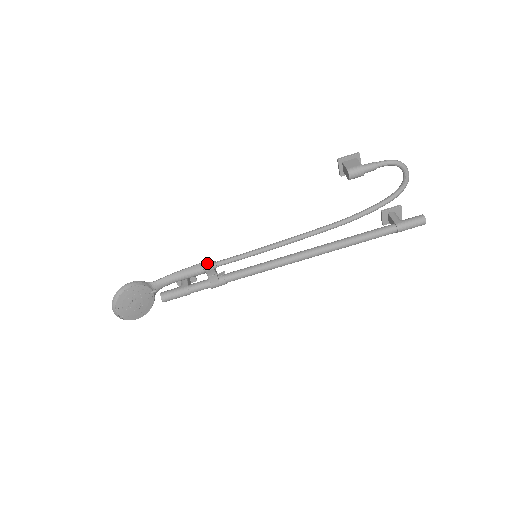
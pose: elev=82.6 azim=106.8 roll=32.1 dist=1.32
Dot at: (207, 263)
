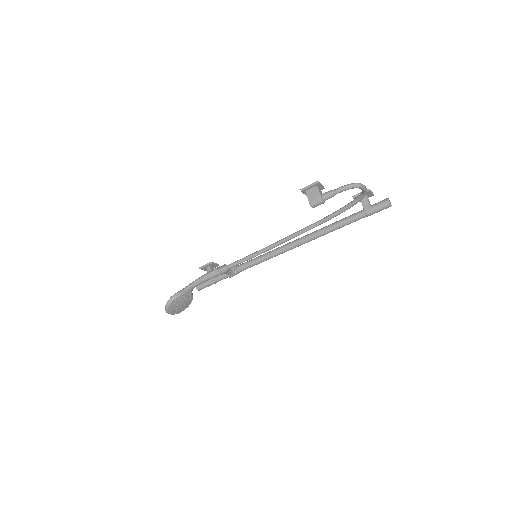
Dot at: (221, 268)
